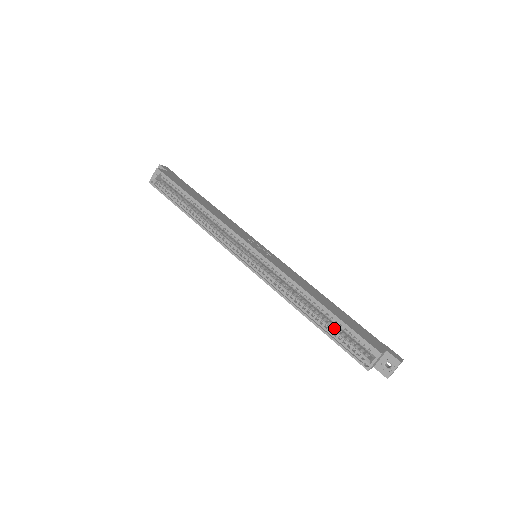
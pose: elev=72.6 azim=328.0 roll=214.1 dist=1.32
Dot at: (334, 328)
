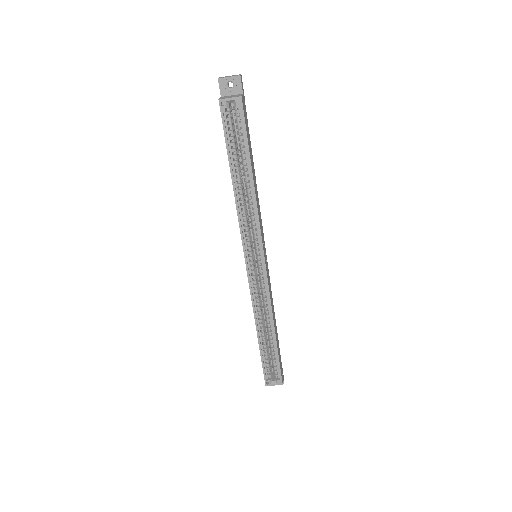
Dot at: occluded
